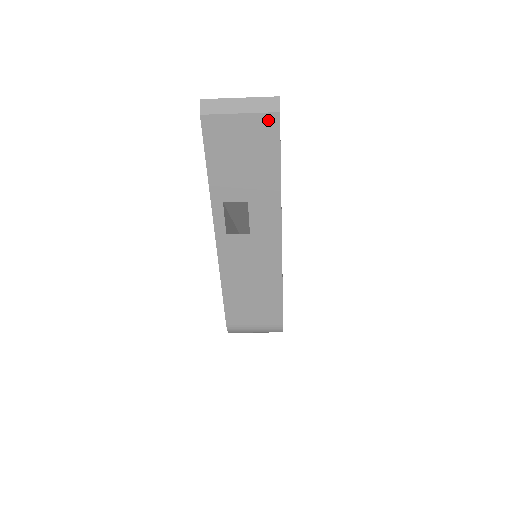
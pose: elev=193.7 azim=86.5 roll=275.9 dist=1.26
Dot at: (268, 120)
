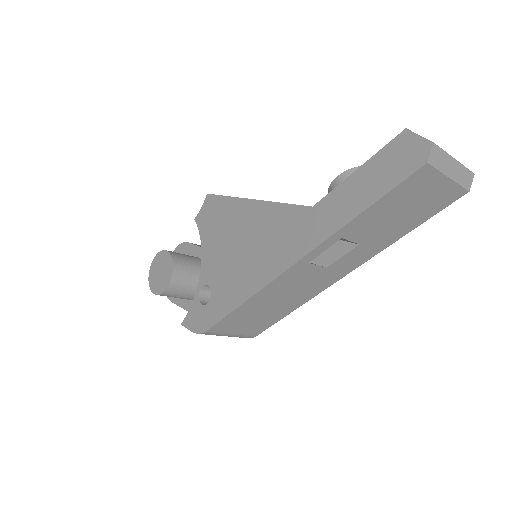
Dot at: (456, 193)
